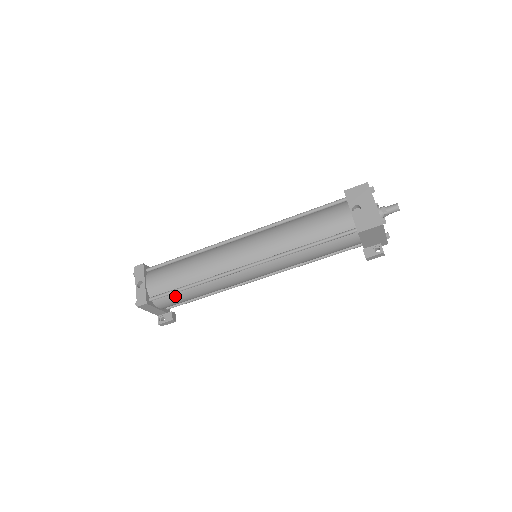
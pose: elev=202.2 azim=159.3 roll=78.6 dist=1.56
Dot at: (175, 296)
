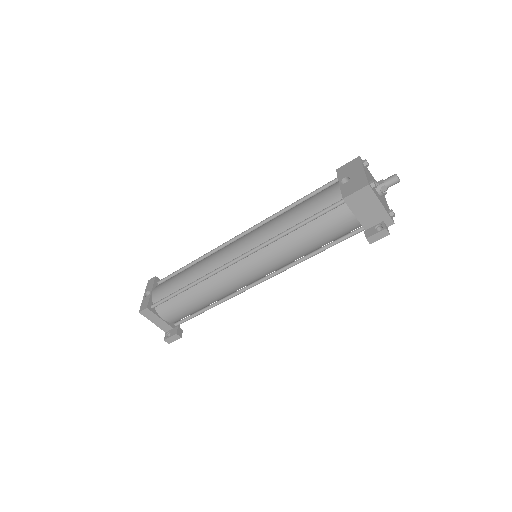
Dot at: (175, 302)
